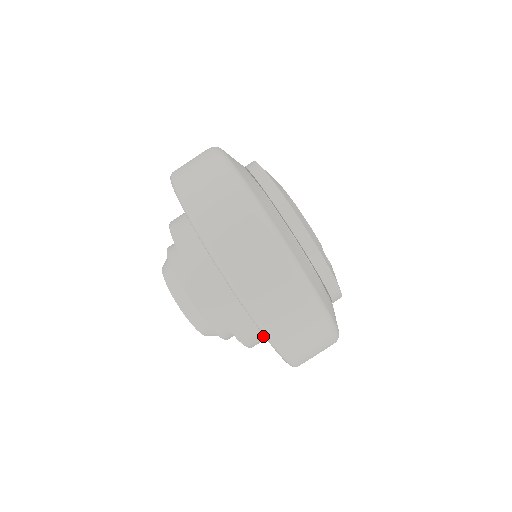
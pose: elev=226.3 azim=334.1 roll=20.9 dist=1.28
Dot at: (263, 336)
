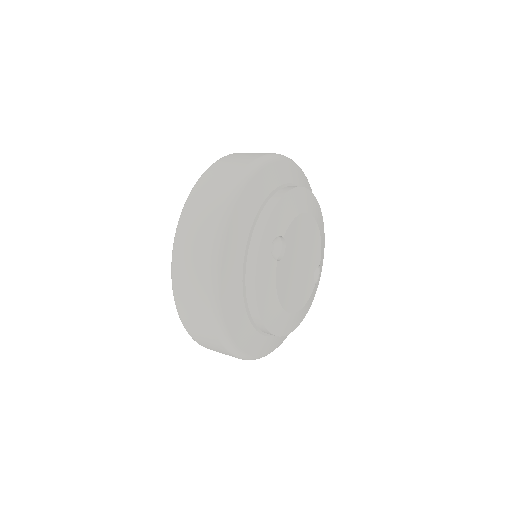
Dot at: occluded
